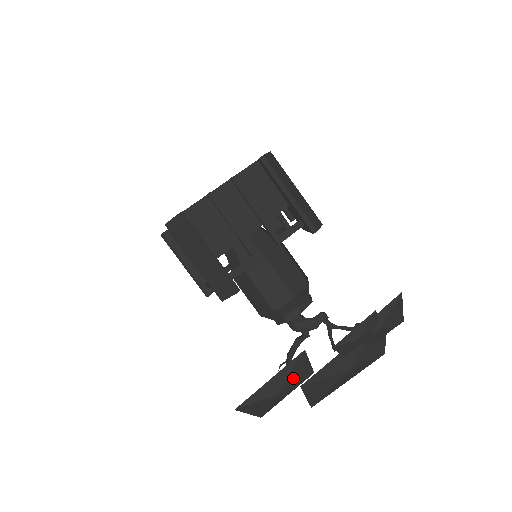
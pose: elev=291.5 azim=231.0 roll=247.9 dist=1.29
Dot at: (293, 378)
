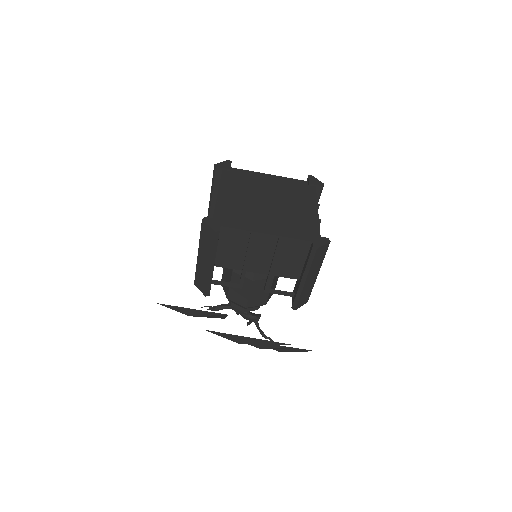
Dot at: (208, 316)
